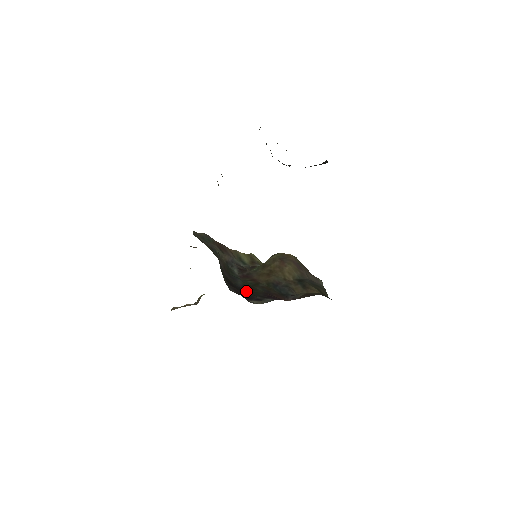
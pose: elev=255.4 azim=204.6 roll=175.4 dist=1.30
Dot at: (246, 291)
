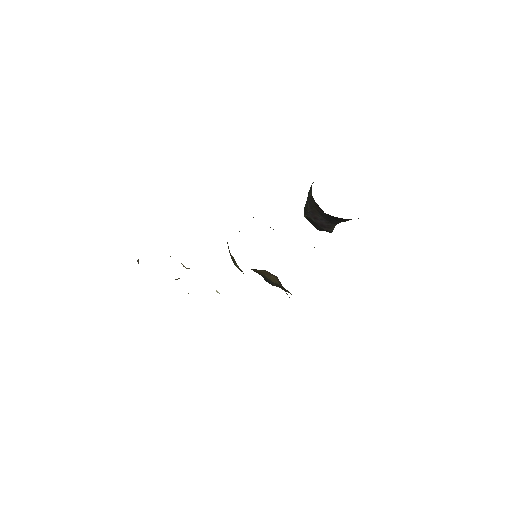
Dot at: occluded
